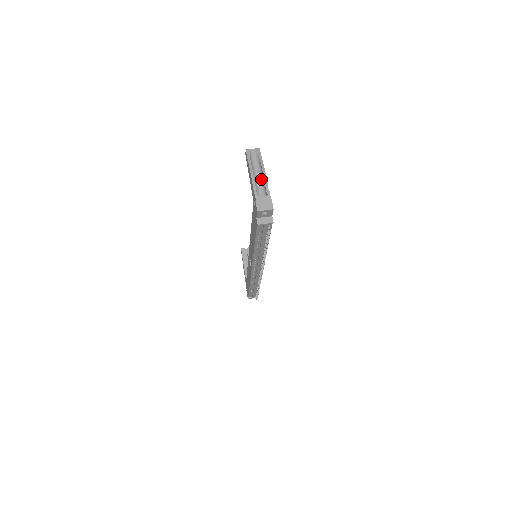
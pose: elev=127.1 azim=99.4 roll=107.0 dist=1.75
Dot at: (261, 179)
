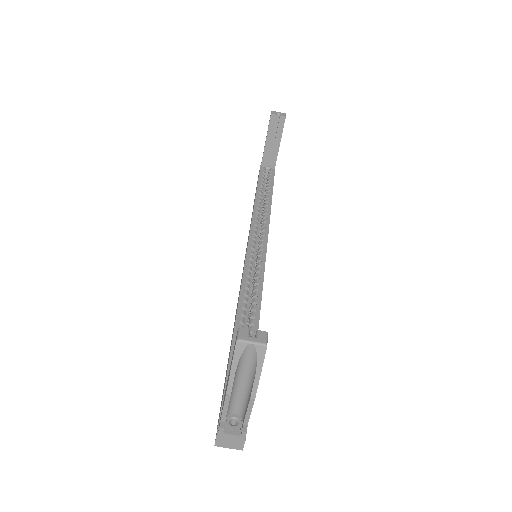
Dot at: (246, 392)
